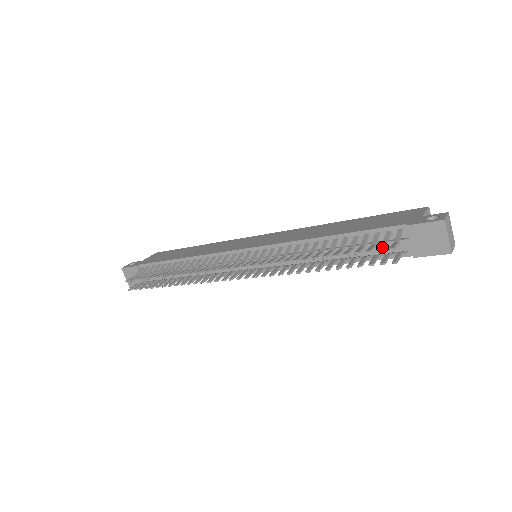
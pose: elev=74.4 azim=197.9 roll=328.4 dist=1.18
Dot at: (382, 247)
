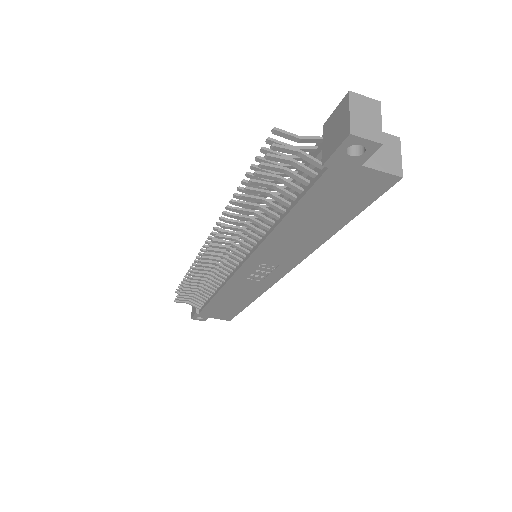
Dot at: (276, 140)
